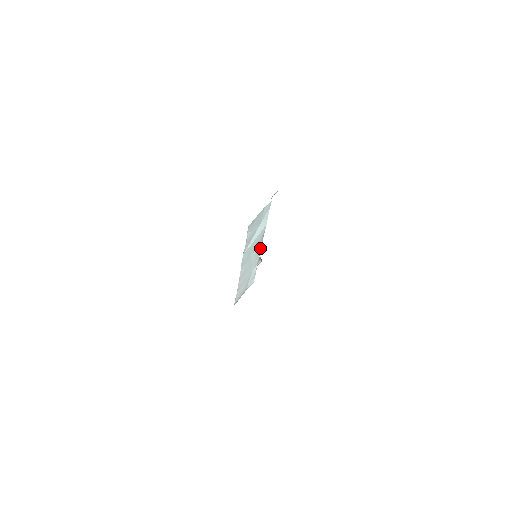
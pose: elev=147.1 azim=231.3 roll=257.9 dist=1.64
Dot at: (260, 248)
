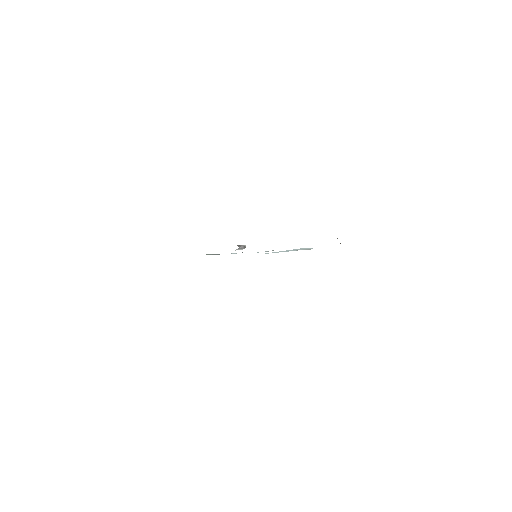
Dot at: occluded
